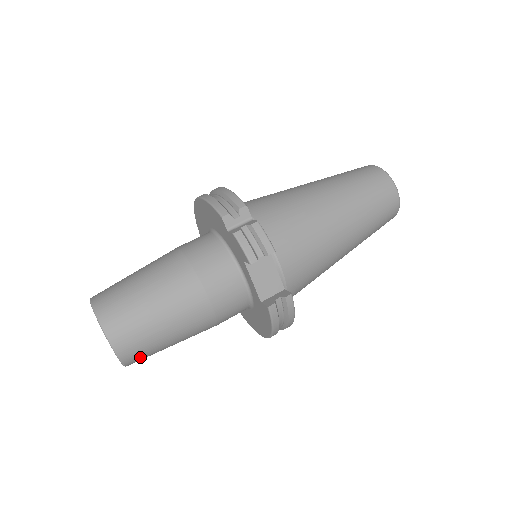
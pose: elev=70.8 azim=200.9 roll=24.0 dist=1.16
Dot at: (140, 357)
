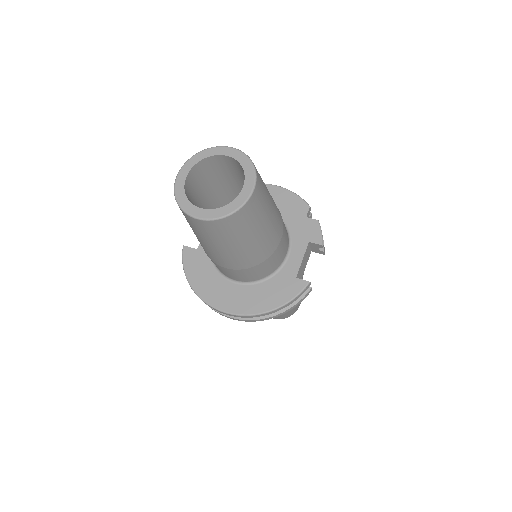
Dot at: (235, 225)
